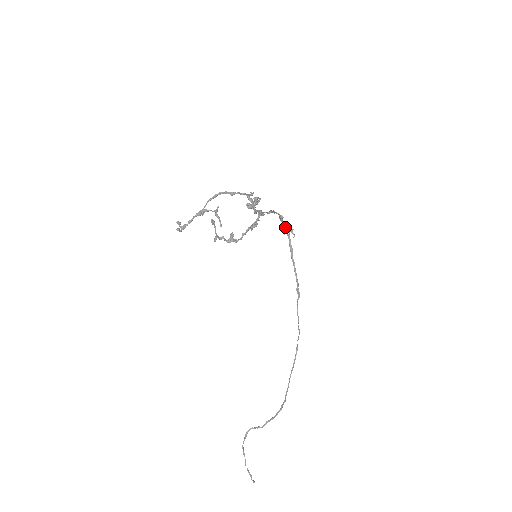
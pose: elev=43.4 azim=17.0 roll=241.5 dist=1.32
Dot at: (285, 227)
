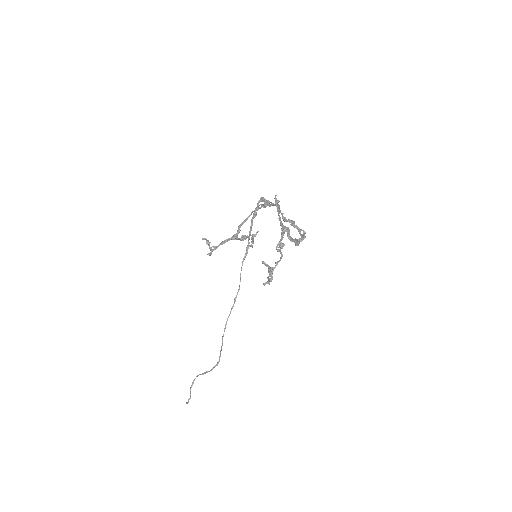
Dot at: (268, 205)
